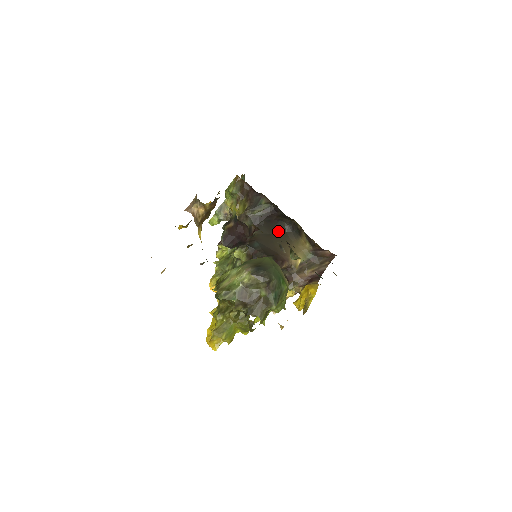
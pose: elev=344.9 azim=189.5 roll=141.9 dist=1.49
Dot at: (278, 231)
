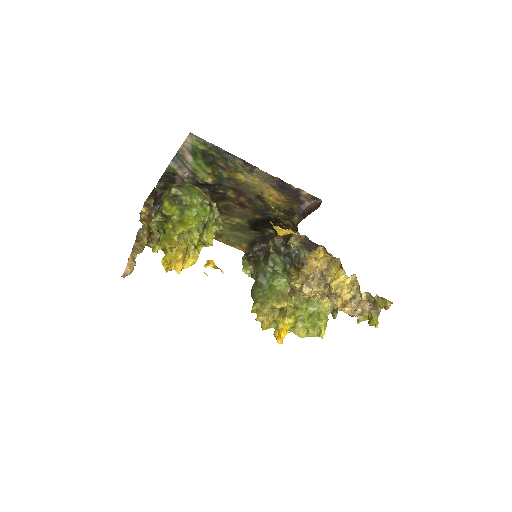
Dot at: occluded
